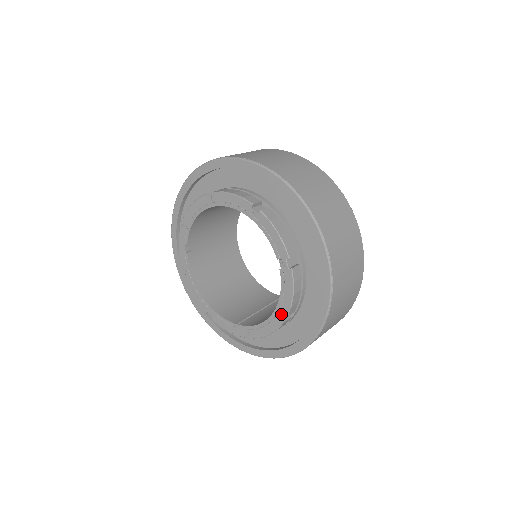
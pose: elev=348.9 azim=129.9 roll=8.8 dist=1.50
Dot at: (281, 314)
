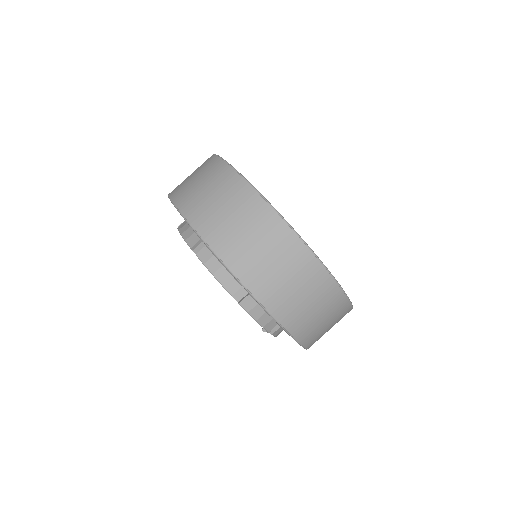
Dot at: occluded
